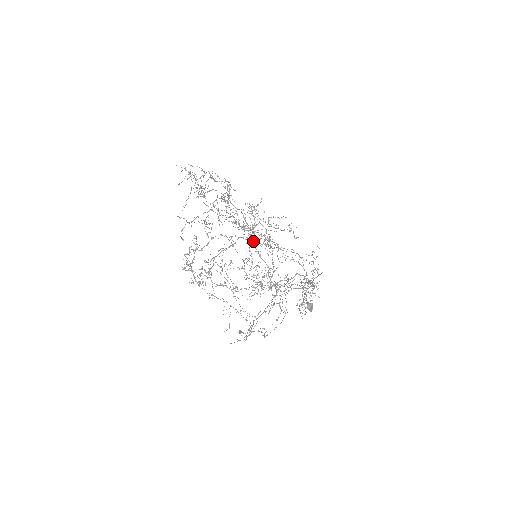
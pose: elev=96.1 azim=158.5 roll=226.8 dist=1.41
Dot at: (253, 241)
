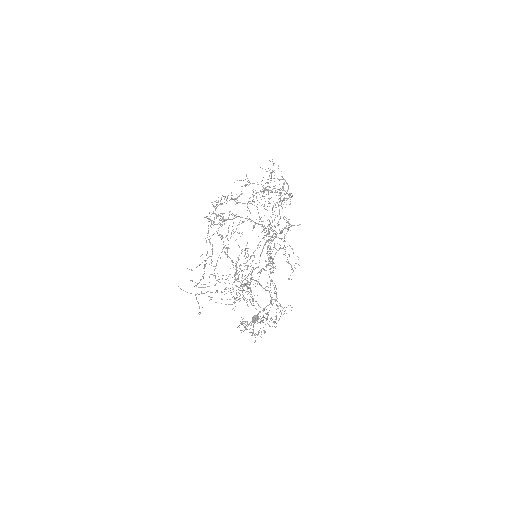
Dot at: occluded
